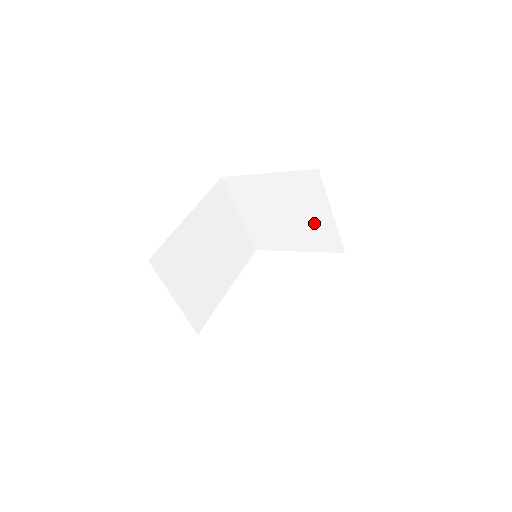
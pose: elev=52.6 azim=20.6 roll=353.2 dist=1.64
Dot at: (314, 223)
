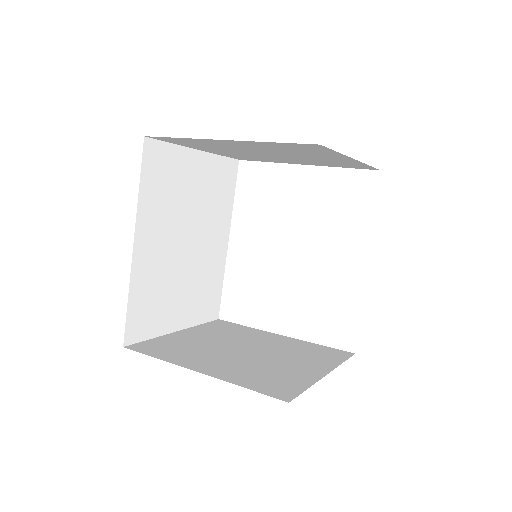
Dot at: (324, 160)
